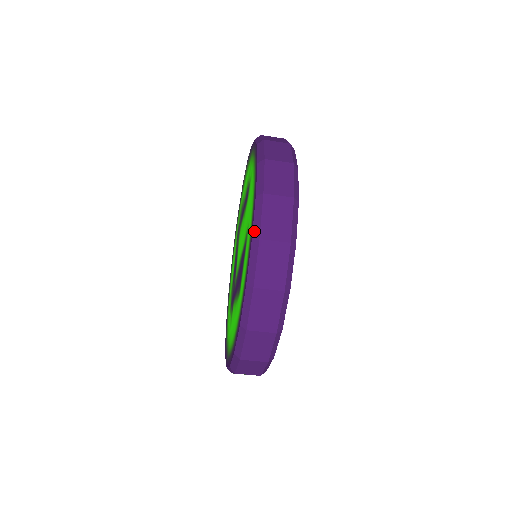
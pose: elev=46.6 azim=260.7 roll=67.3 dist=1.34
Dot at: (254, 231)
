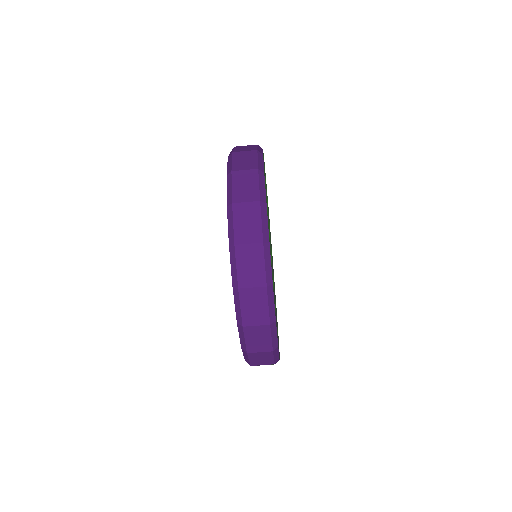
Dot at: (228, 171)
